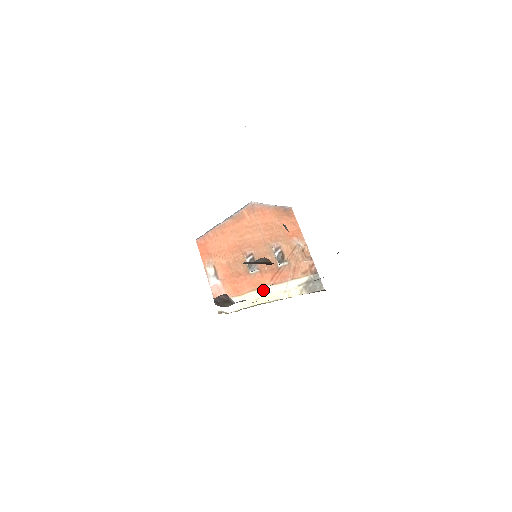
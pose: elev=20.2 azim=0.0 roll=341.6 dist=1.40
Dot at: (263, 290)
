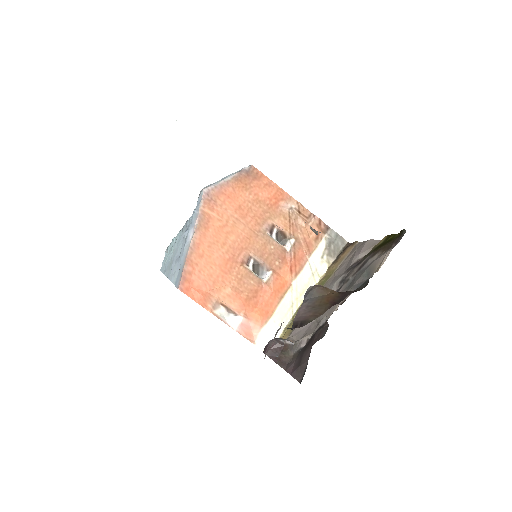
Dot at: (291, 291)
